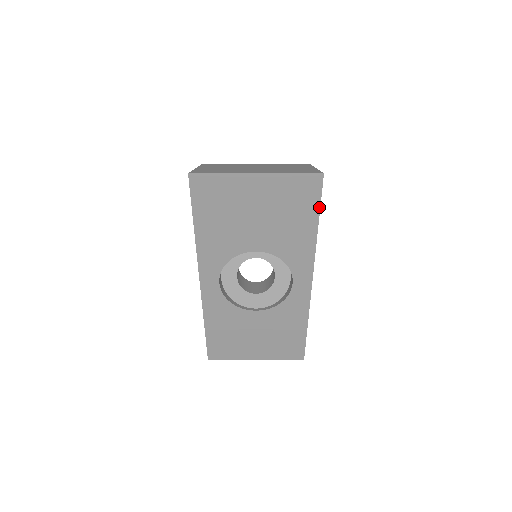
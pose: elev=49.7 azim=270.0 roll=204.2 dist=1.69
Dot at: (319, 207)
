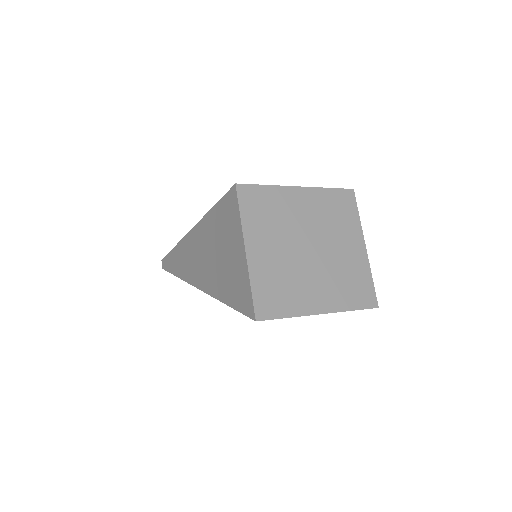
Dot at: occluded
